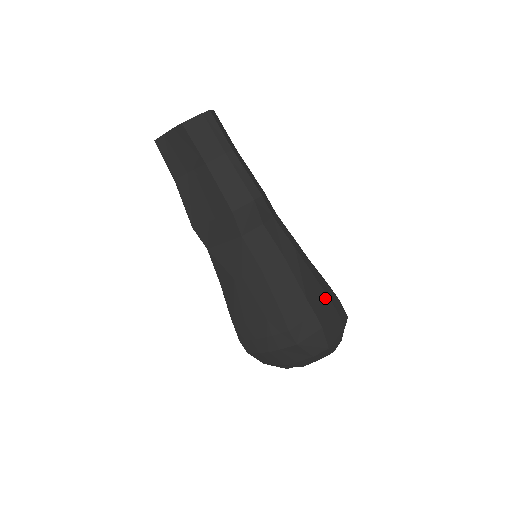
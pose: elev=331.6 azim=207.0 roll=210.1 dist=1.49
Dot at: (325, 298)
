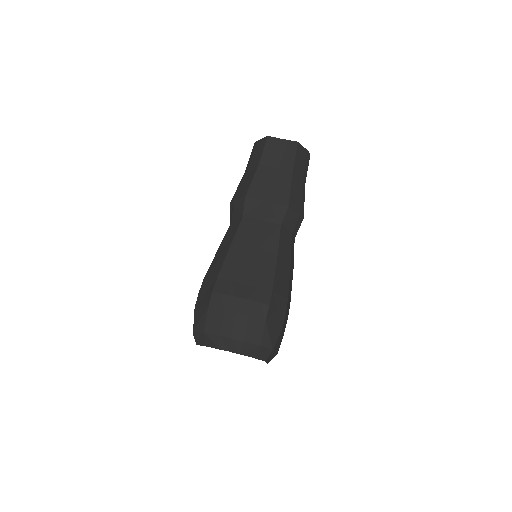
Dot at: (287, 316)
